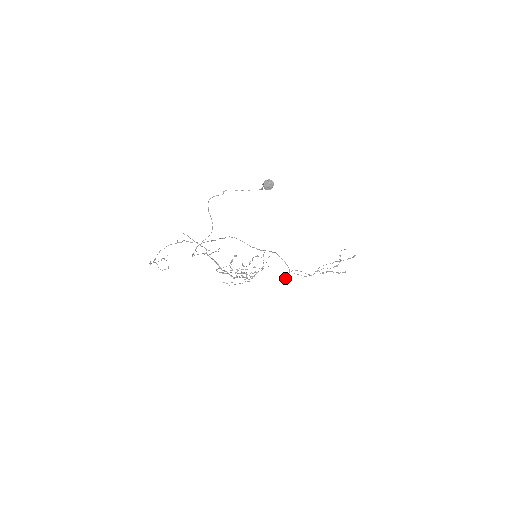
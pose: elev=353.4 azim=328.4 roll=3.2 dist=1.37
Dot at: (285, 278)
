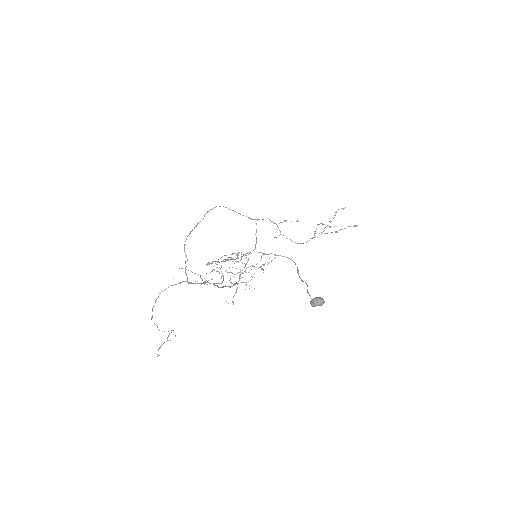
Dot at: (274, 237)
